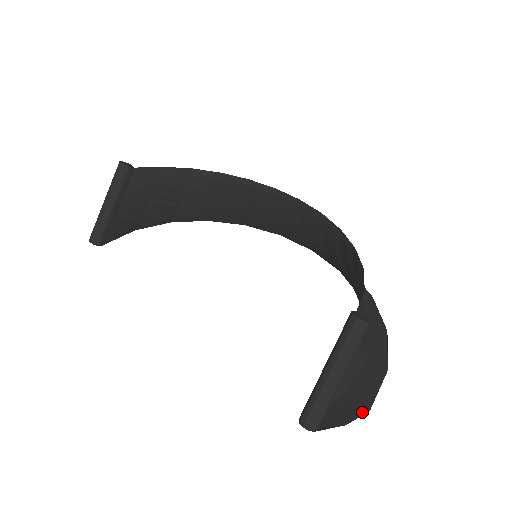
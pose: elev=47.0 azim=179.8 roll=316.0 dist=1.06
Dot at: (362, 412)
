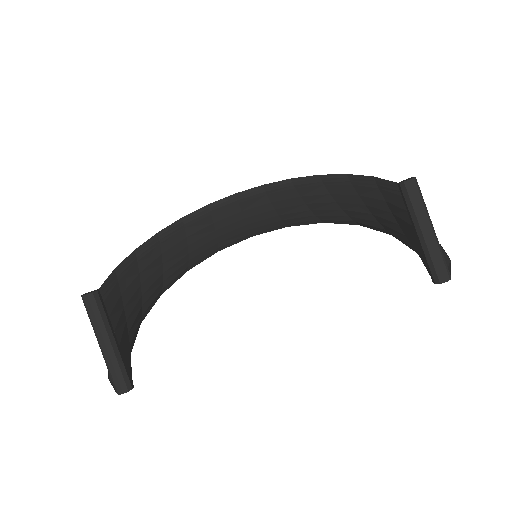
Dot at: occluded
